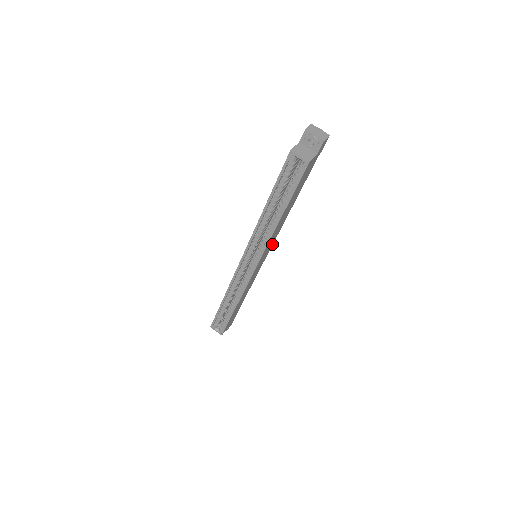
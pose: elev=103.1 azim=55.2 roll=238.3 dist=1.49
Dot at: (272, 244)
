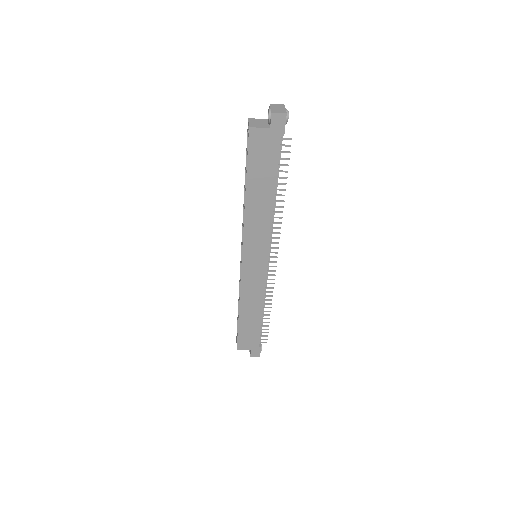
Dot at: (268, 247)
